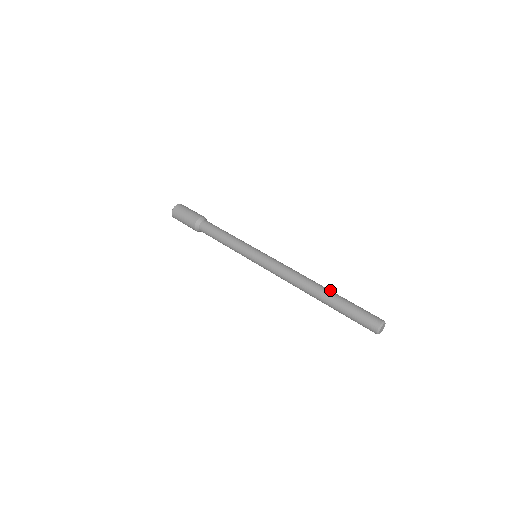
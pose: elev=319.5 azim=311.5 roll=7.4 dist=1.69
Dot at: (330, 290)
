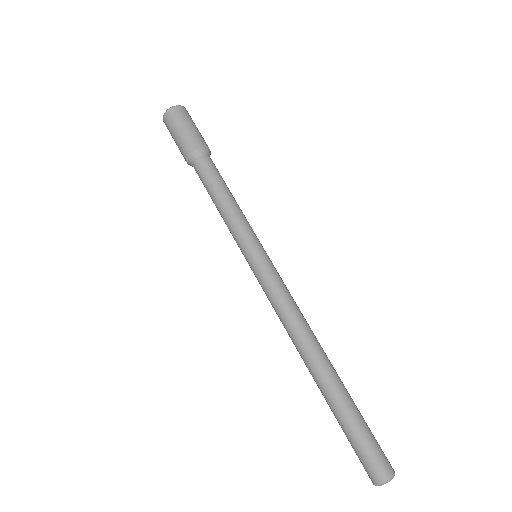
Dot at: (337, 377)
